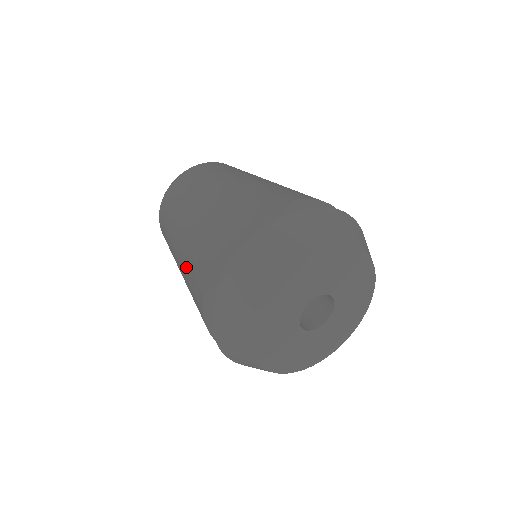
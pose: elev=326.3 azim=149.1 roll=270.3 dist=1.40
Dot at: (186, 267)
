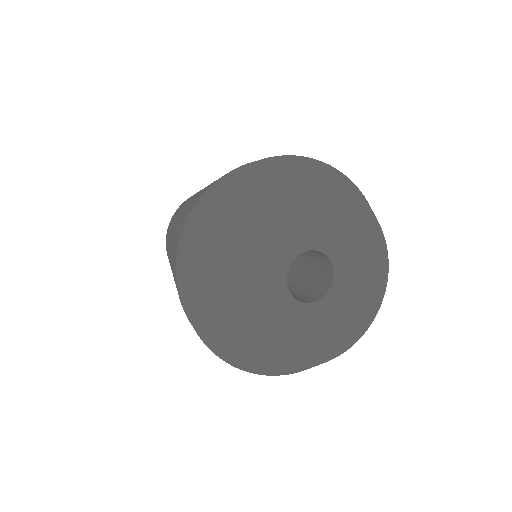
Dot at: (178, 223)
